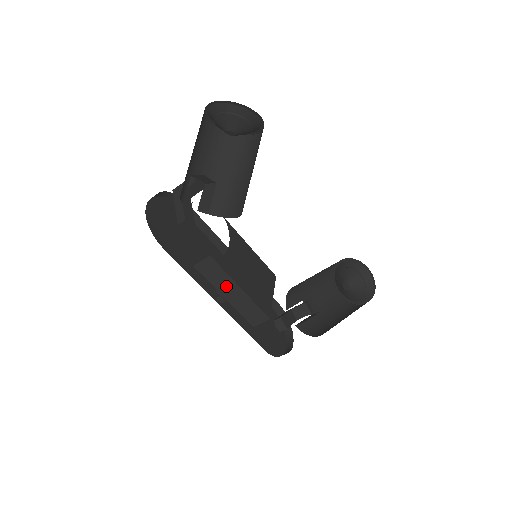
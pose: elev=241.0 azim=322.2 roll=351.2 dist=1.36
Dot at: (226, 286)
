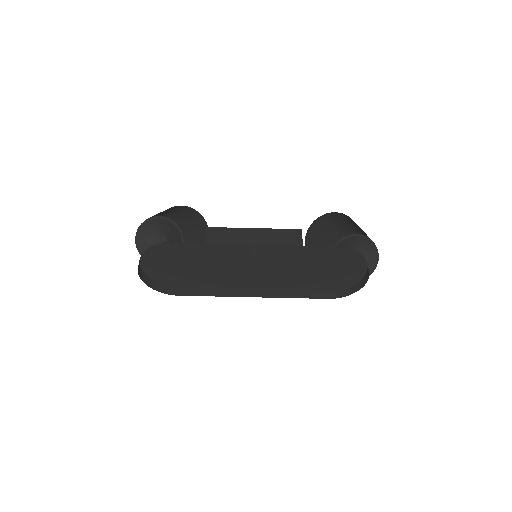
Dot at: (243, 236)
